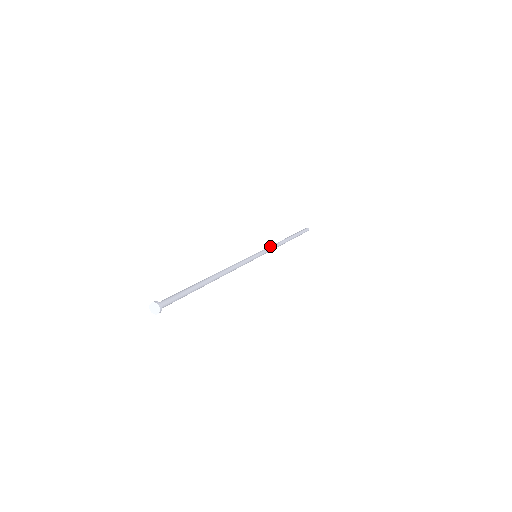
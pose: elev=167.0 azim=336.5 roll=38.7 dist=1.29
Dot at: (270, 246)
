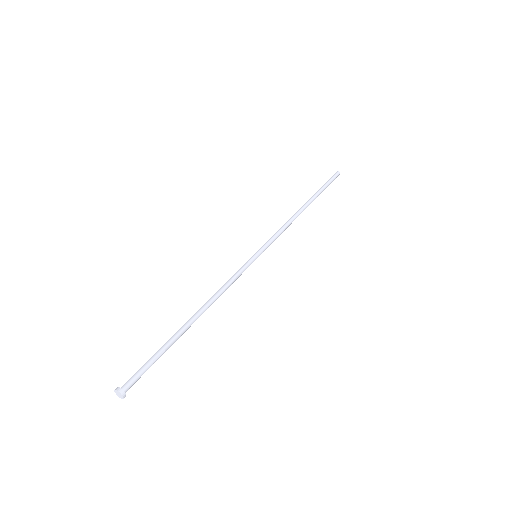
Dot at: (277, 231)
